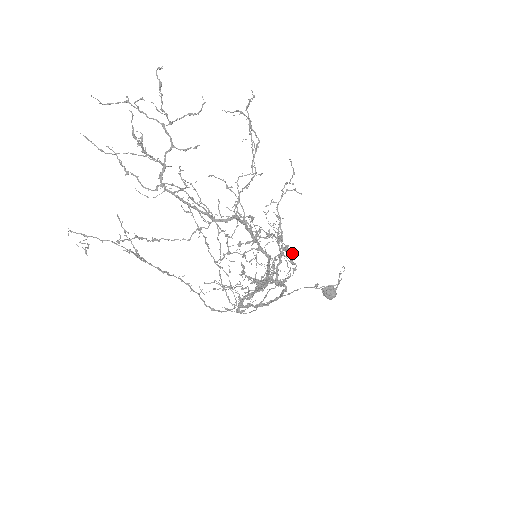
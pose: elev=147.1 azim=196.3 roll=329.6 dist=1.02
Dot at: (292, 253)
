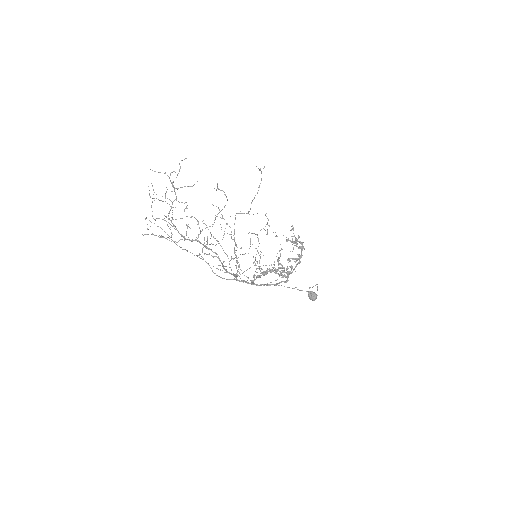
Dot at: (296, 261)
